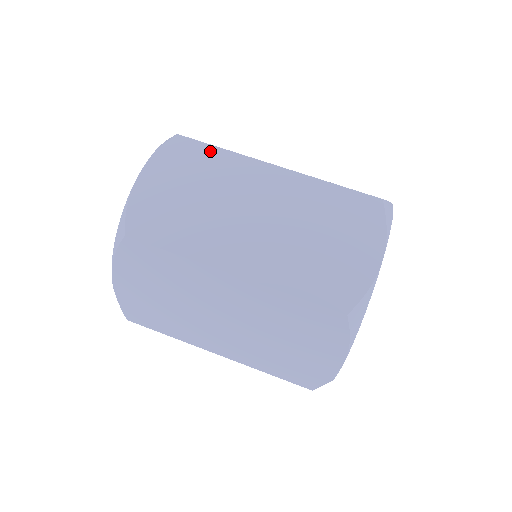
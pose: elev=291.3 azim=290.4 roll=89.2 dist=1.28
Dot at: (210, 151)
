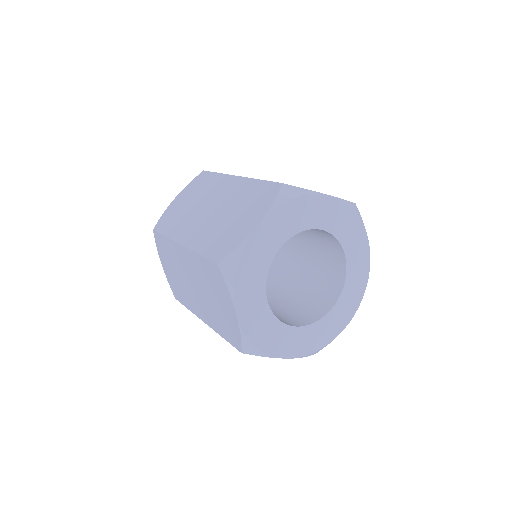
Dot at: (212, 176)
